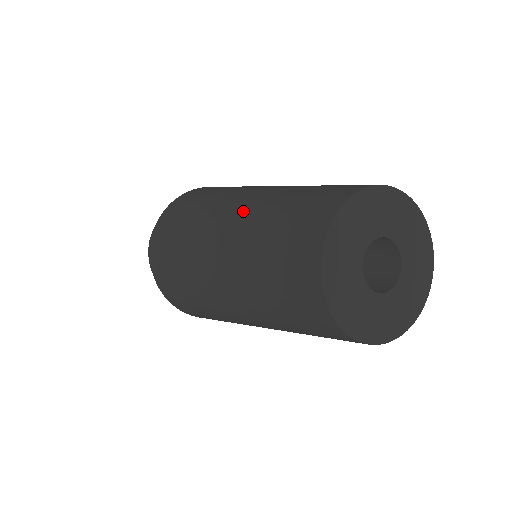
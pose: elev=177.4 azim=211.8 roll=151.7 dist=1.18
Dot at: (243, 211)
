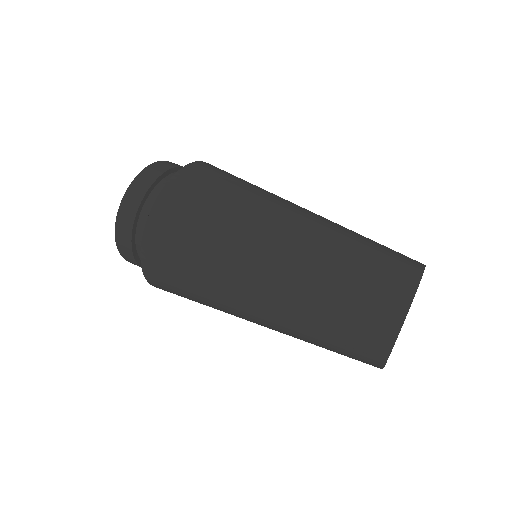
Dot at: (290, 280)
